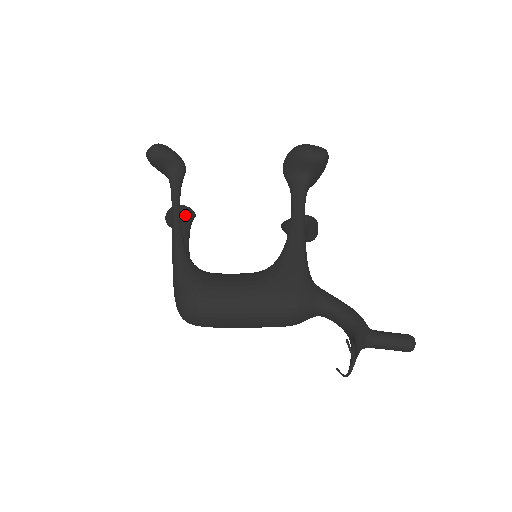
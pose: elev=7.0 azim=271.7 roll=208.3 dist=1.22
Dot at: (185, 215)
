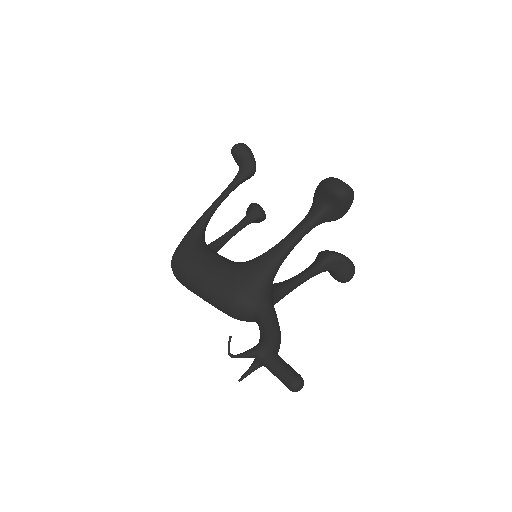
Dot at: (252, 211)
